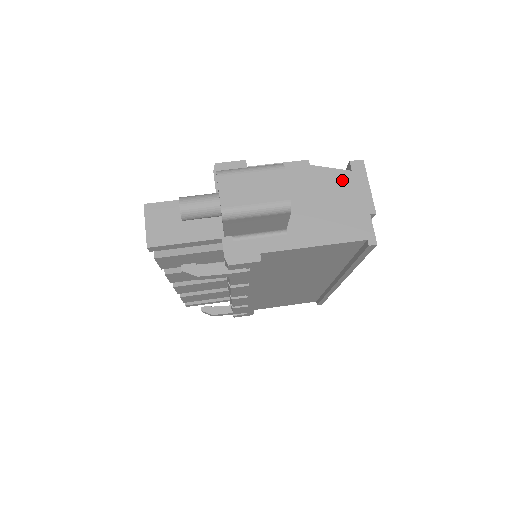
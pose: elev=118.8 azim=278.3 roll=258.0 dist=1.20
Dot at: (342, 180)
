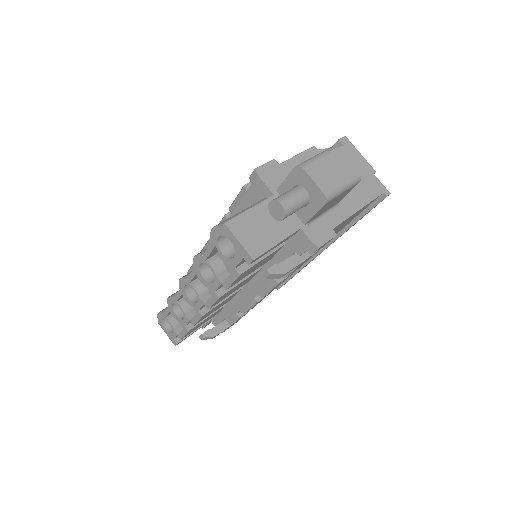
Dot at: occluded
